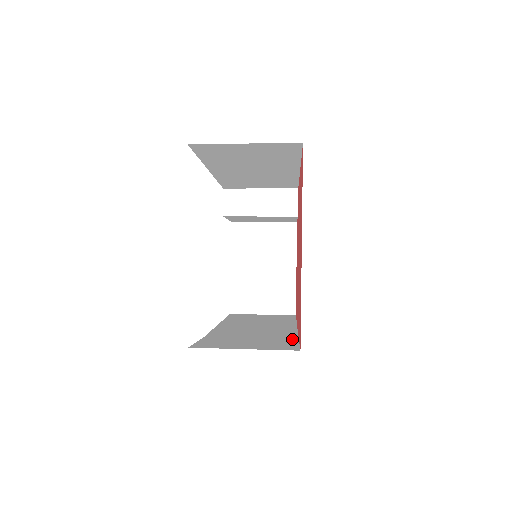
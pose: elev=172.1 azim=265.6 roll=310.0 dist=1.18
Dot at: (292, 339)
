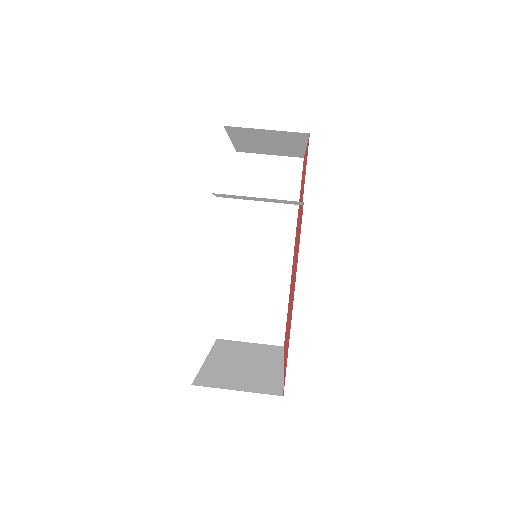
Dot at: (284, 298)
